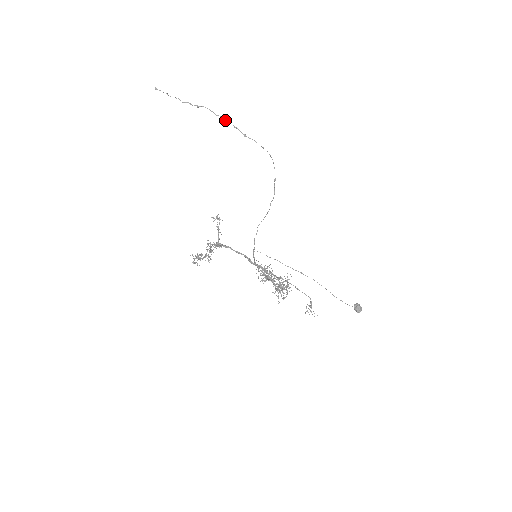
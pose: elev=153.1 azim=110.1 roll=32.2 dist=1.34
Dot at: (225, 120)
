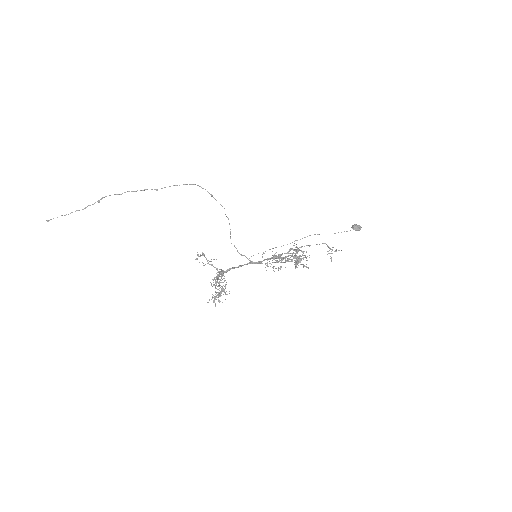
Dot at: occluded
